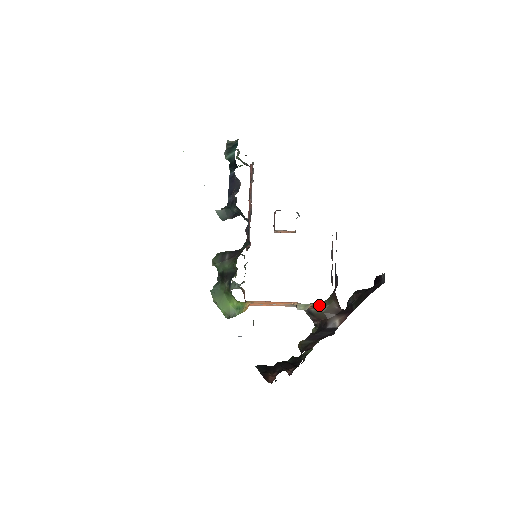
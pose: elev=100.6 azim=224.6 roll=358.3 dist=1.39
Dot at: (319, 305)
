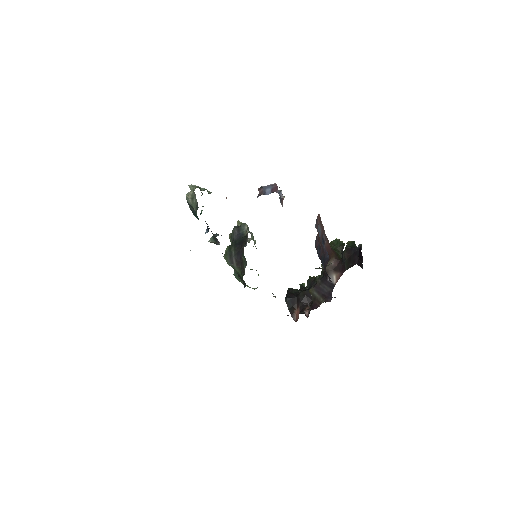
Dot at: occluded
